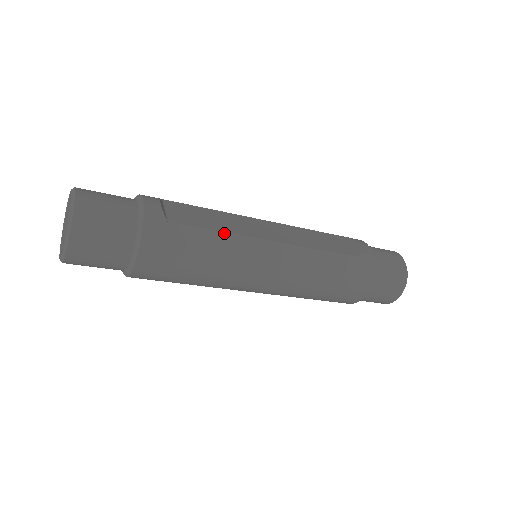
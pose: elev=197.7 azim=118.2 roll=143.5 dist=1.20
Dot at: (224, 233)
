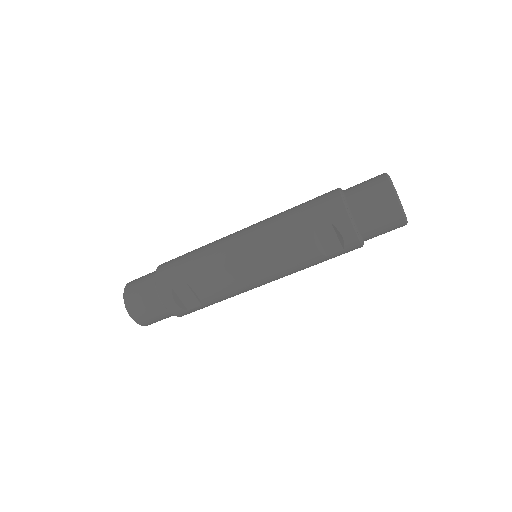
Dot at: occluded
